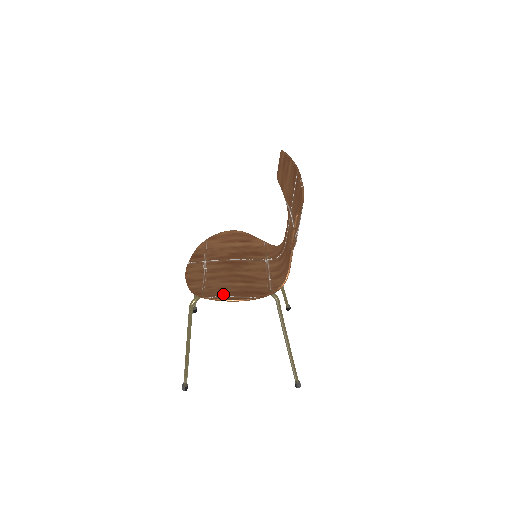
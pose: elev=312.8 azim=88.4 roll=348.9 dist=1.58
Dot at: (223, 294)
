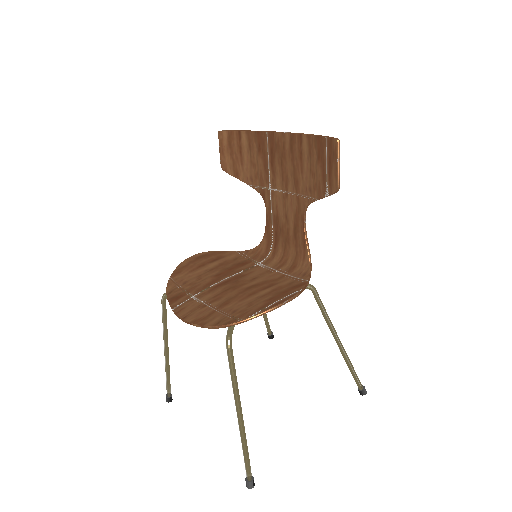
Dot at: (263, 305)
